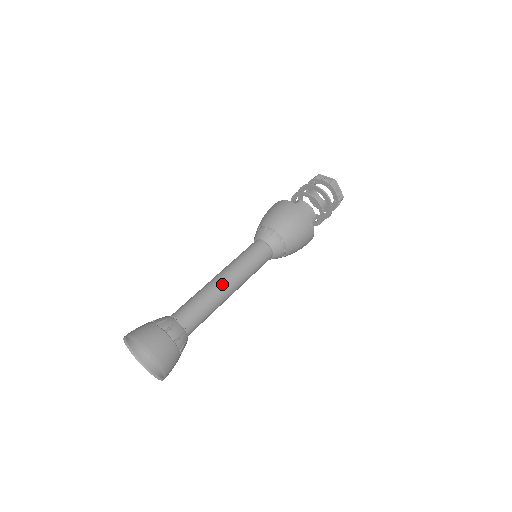
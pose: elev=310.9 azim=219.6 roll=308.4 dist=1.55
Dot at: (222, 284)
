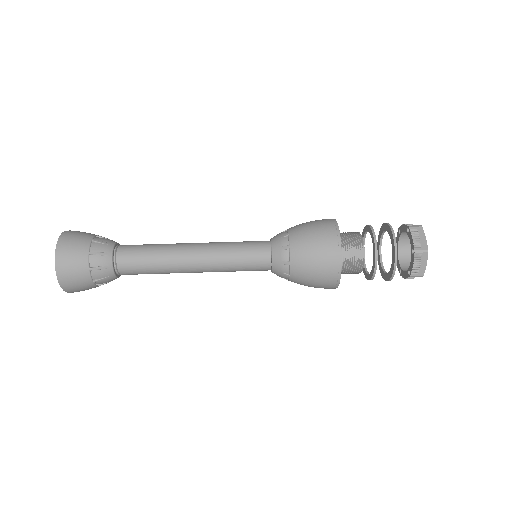
Dot at: (187, 271)
